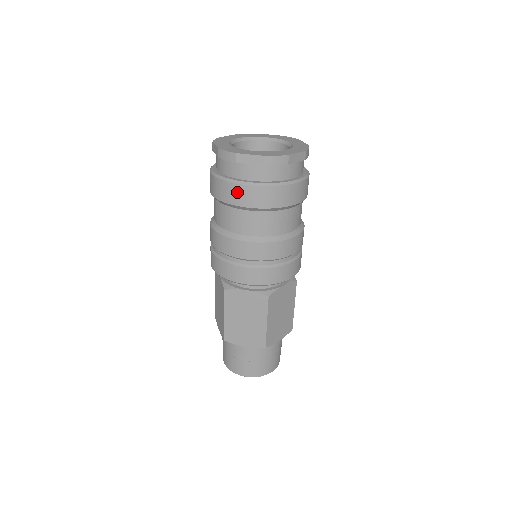
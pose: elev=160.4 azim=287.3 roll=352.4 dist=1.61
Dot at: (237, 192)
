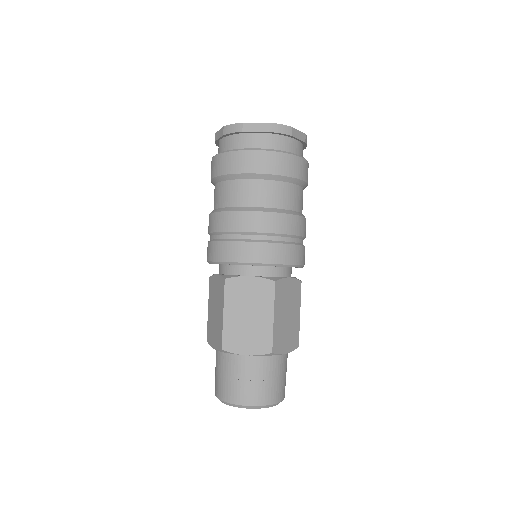
Dot at: (211, 166)
